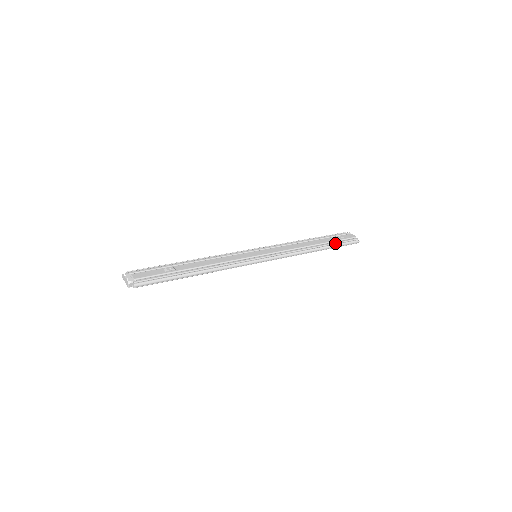
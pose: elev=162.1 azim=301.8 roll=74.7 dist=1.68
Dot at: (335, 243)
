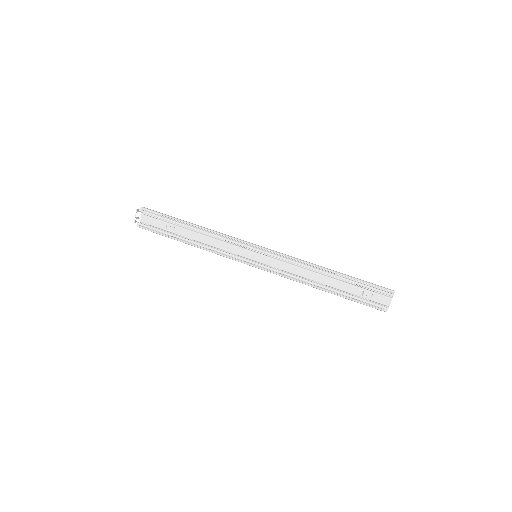
Dot at: (351, 297)
